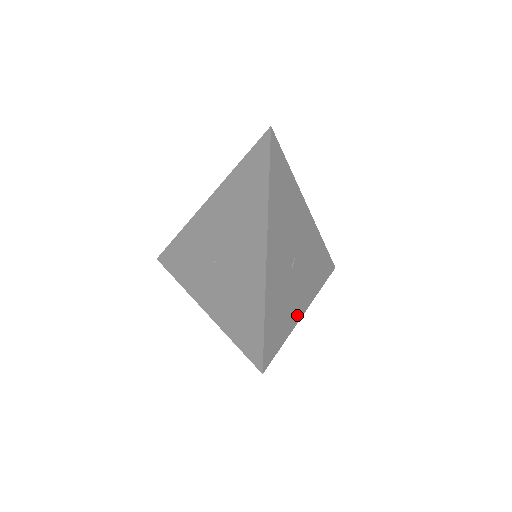
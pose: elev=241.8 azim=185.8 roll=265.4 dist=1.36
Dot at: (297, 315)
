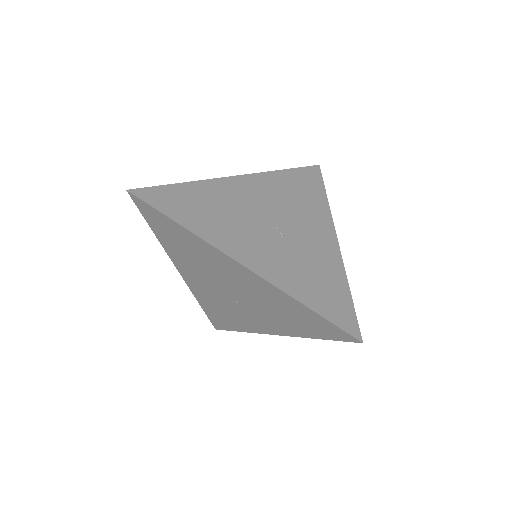
Dot at: (334, 255)
